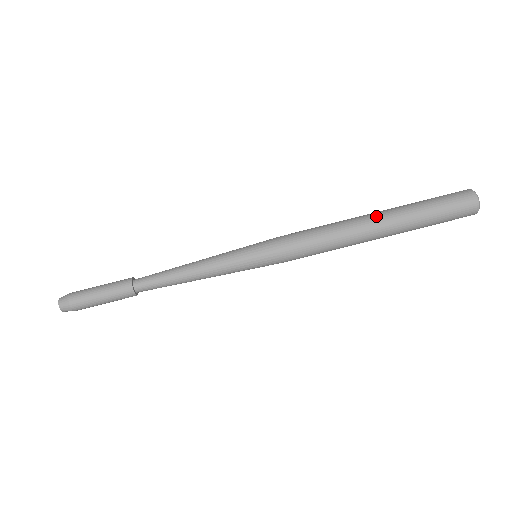
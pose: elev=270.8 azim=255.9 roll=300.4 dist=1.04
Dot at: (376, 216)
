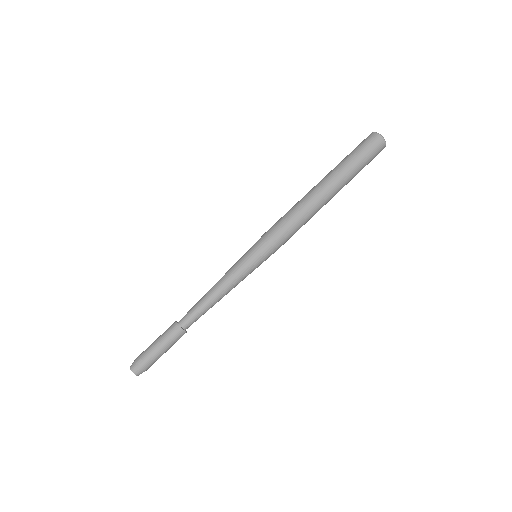
Dot at: (322, 183)
